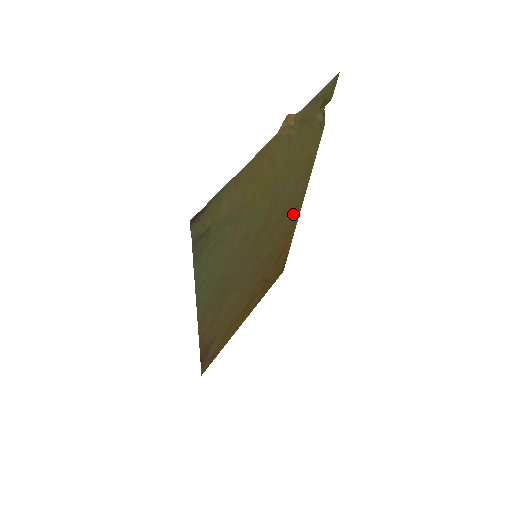
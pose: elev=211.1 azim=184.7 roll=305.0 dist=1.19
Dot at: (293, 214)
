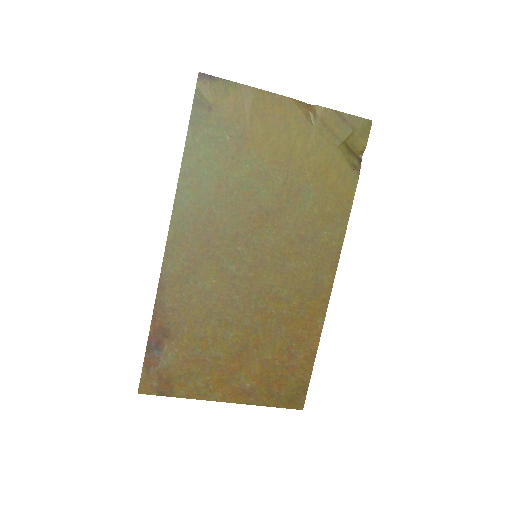
Dot at: (319, 274)
